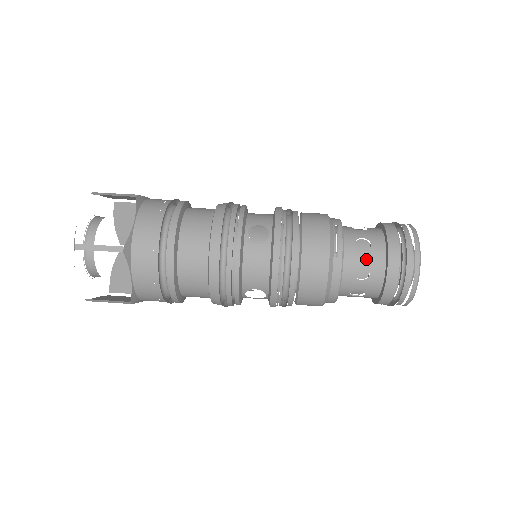
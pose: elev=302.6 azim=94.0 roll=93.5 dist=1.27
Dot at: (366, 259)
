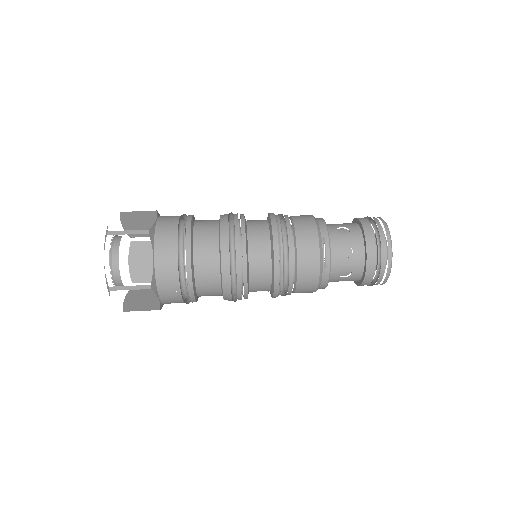
Dot at: (349, 264)
